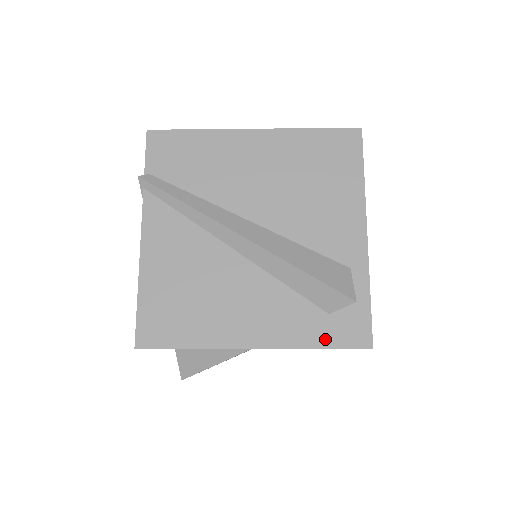
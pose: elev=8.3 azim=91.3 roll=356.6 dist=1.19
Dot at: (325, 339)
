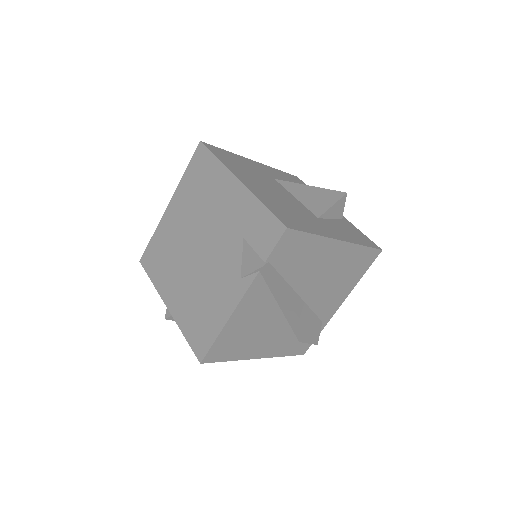
Dot at: (290, 352)
